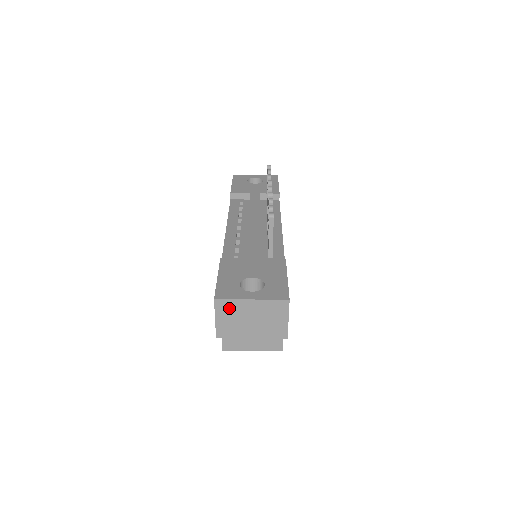
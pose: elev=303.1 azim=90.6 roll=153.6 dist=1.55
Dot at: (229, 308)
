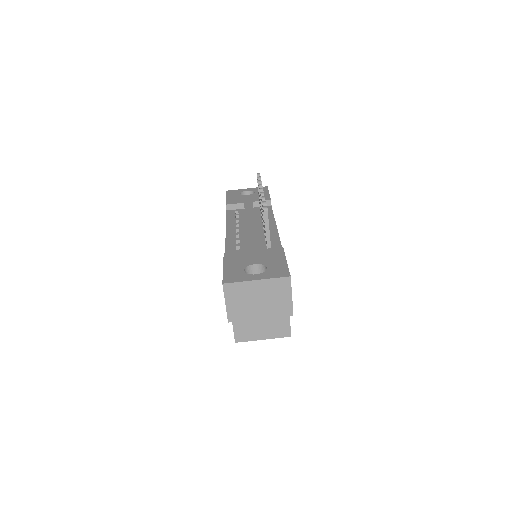
Dot at: (237, 291)
